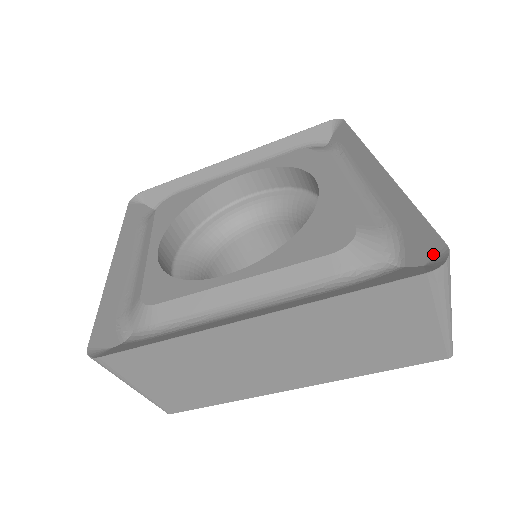
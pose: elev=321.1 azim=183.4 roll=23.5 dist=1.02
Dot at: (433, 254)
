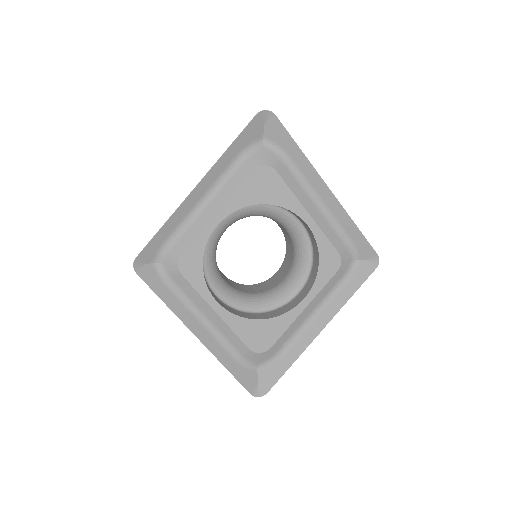
Dot at: (263, 387)
